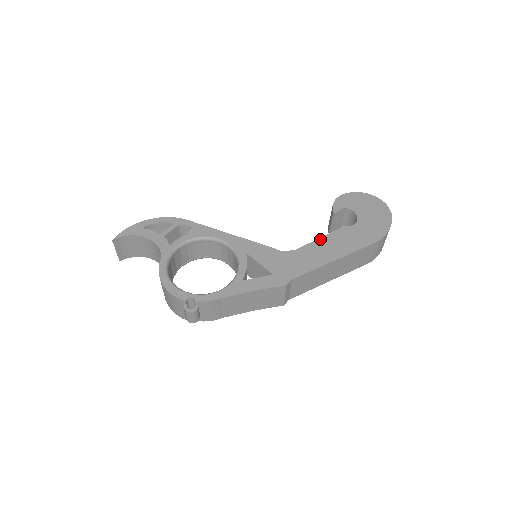
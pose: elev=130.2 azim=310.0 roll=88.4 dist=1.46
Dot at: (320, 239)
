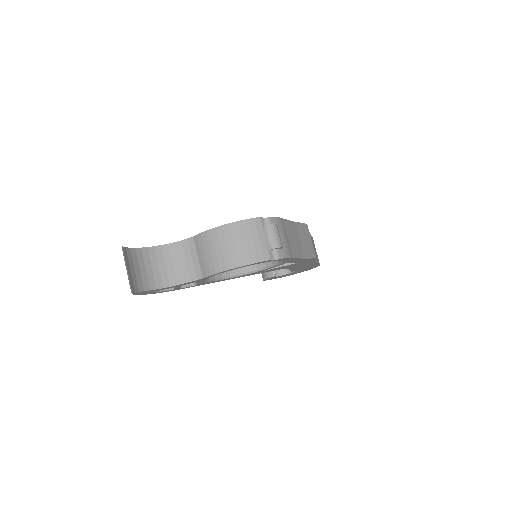
Dot at: occluded
